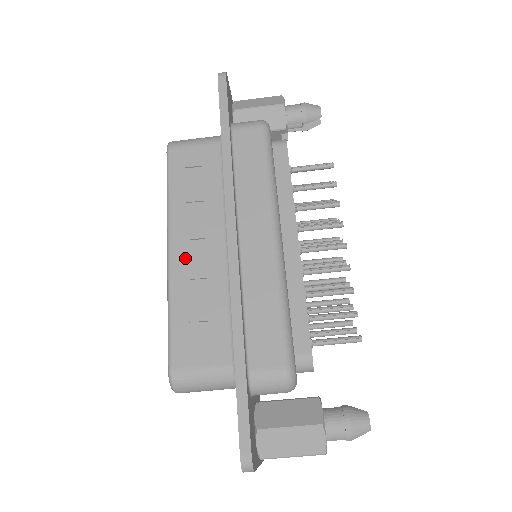
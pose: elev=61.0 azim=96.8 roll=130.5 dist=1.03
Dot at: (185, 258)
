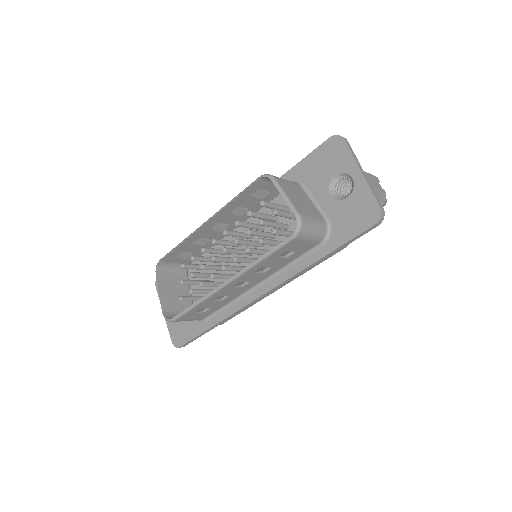
Dot at: (230, 289)
